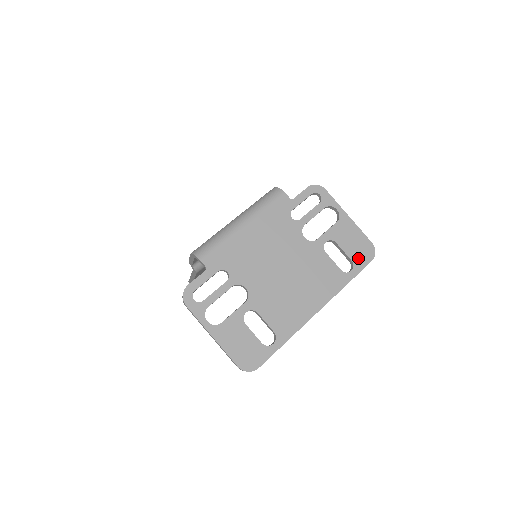
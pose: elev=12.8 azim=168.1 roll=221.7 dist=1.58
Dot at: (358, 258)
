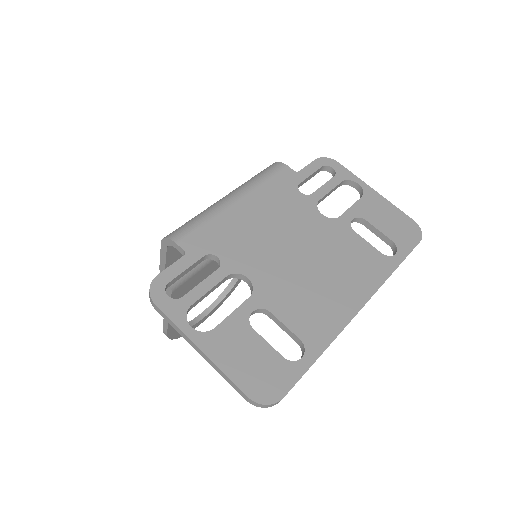
Dot at: (401, 238)
